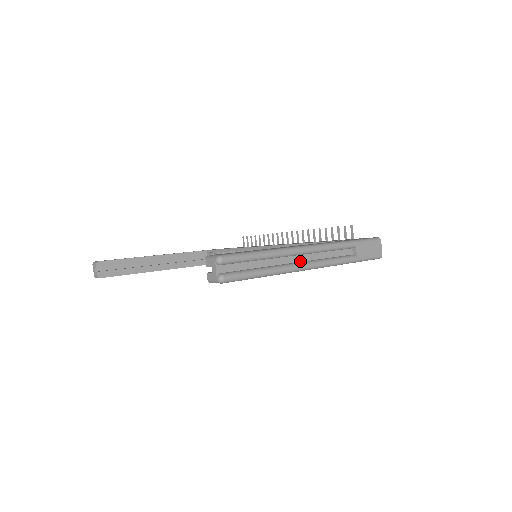
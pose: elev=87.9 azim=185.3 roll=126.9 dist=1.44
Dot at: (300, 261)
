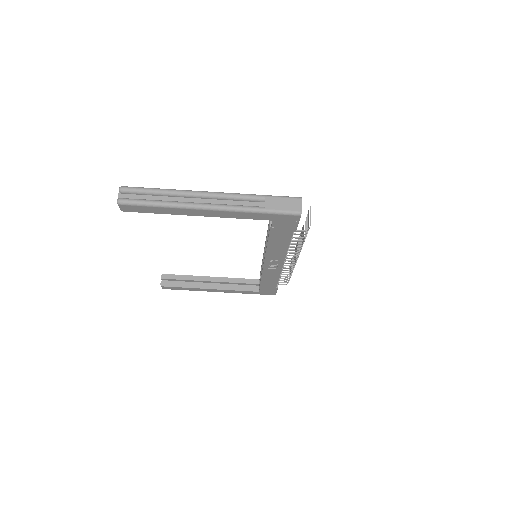
Dot at: (200, 203)
